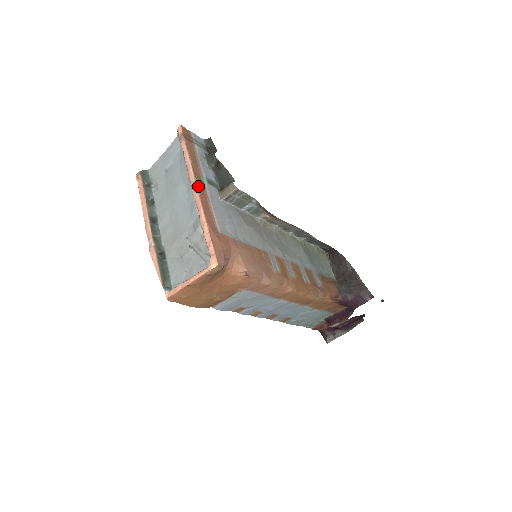
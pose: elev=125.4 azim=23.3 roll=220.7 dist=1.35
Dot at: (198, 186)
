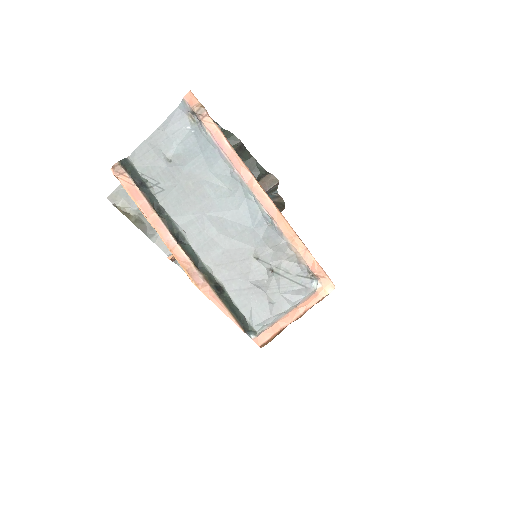
Dot at: (260, 186)
